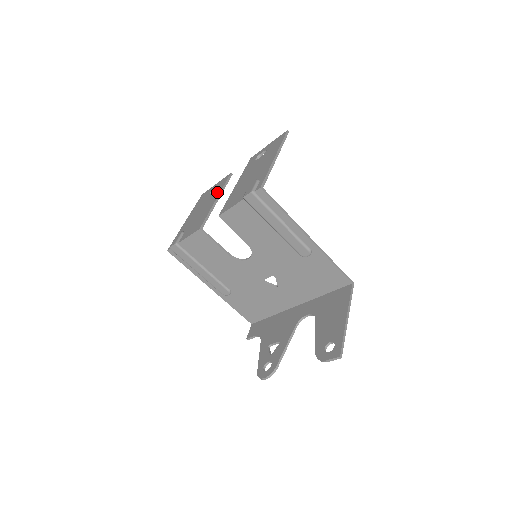
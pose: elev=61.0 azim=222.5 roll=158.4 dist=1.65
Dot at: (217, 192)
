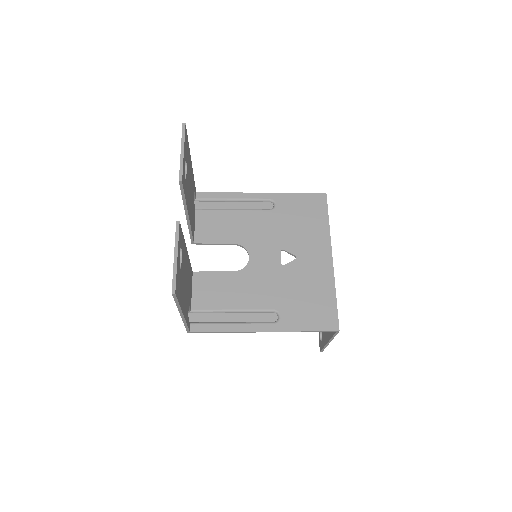
Dot at: occluded
